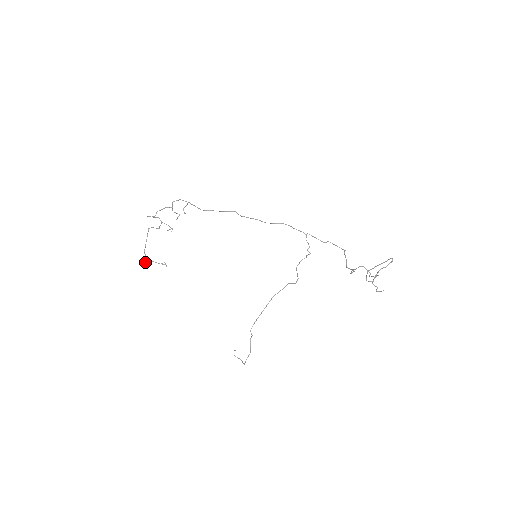
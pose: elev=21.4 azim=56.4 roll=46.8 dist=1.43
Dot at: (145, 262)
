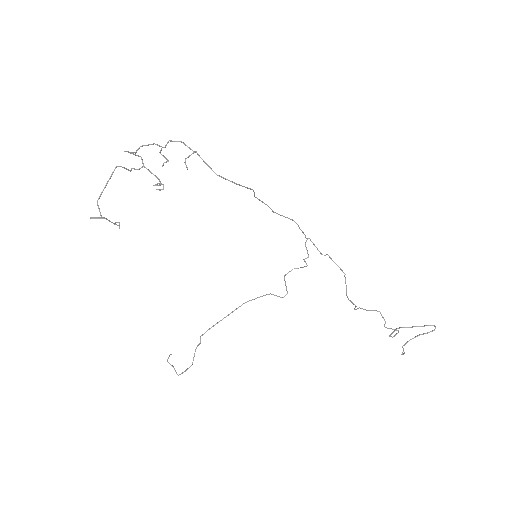
Dot at: occluded
